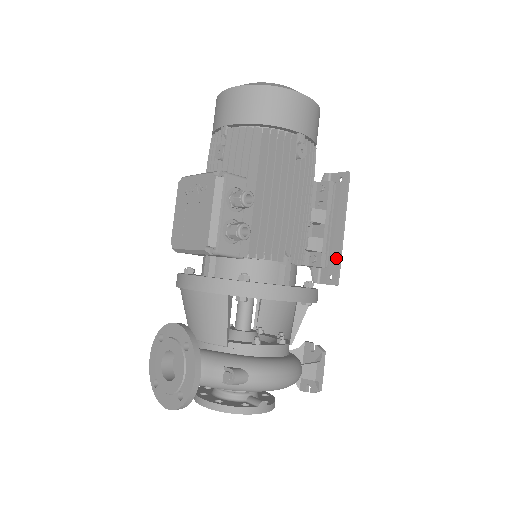
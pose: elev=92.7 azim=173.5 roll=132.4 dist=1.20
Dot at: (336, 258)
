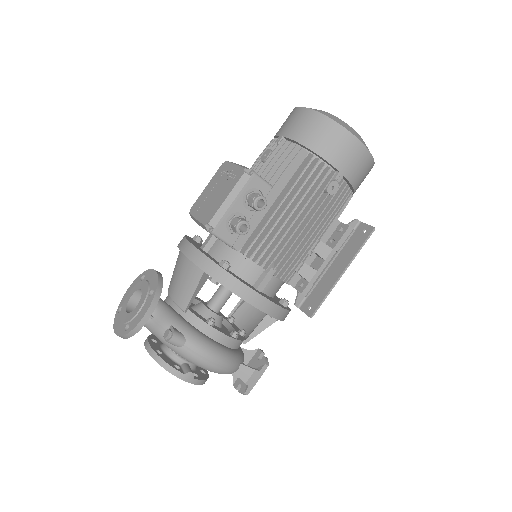
Dot at: (323, 294)
